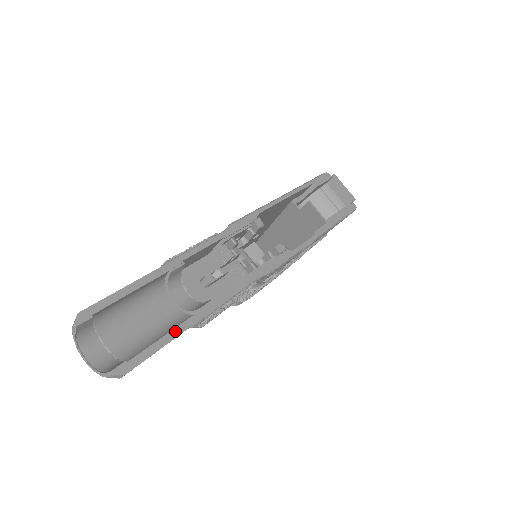
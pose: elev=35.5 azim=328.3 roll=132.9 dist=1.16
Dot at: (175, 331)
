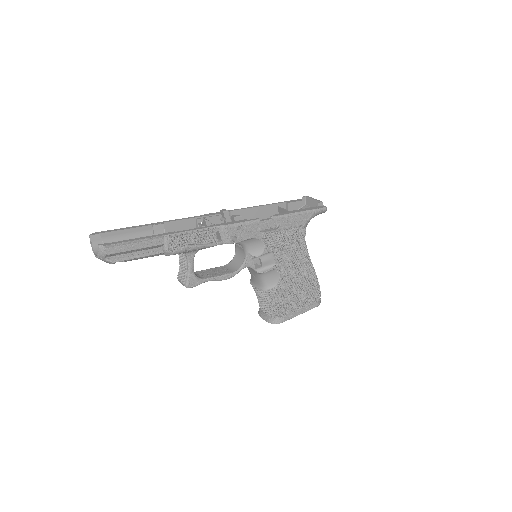
Dot at: (143, 238)
